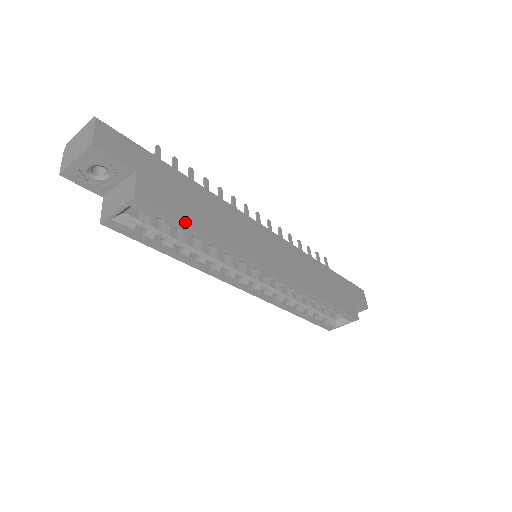
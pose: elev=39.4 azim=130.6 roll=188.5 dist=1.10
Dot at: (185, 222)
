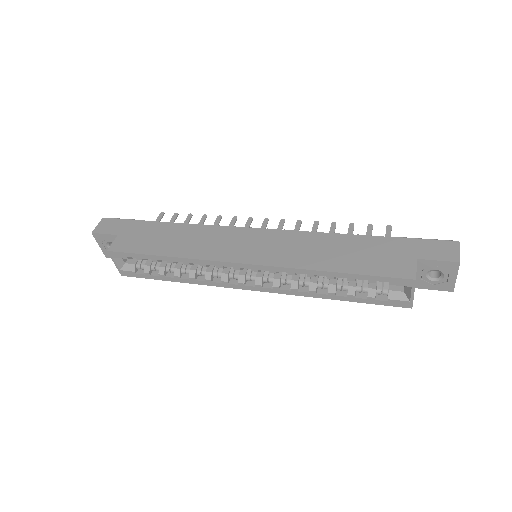
Dot at: (145, 253)
